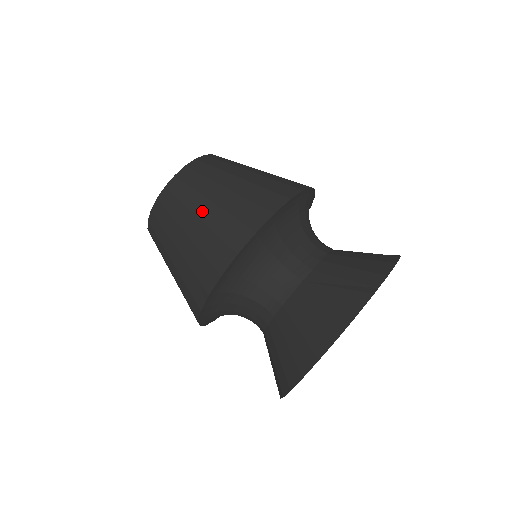
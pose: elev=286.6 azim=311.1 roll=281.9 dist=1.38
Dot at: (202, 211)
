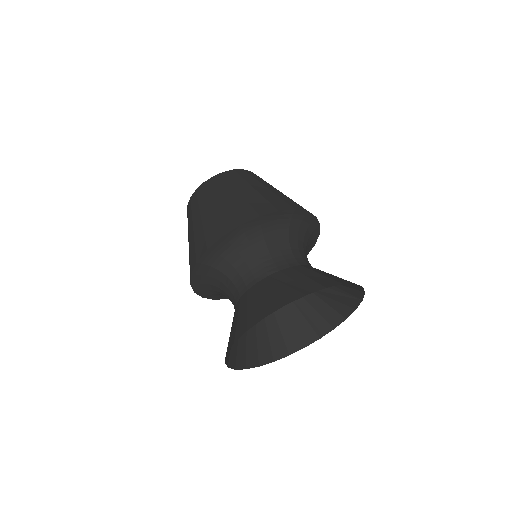
Dot at: (216, 203)
